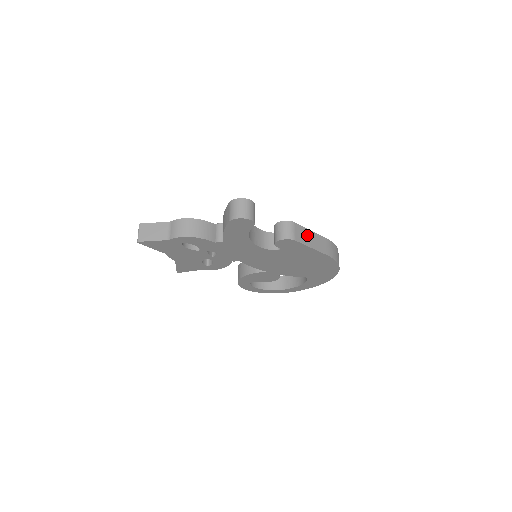
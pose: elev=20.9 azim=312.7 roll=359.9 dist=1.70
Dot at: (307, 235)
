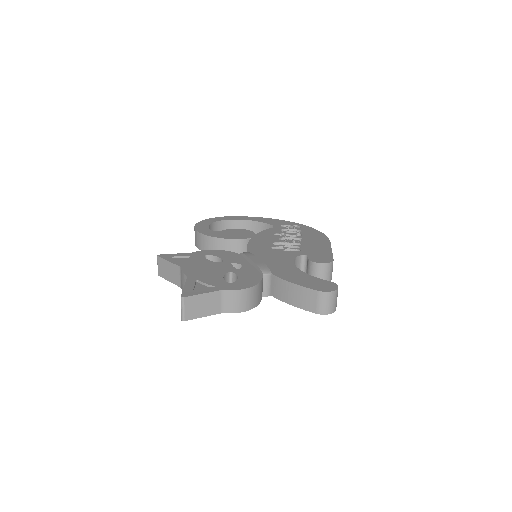
Dot at: occluded
